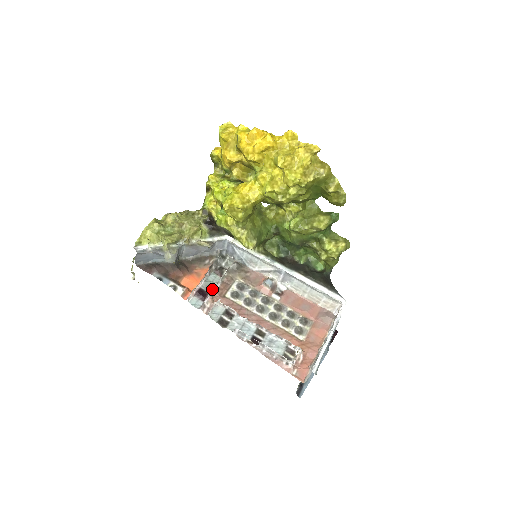
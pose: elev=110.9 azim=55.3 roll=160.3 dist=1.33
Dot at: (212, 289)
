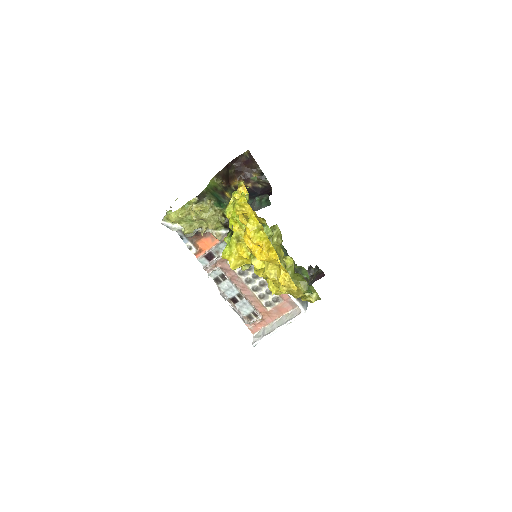
Dot at: (219, 255)
